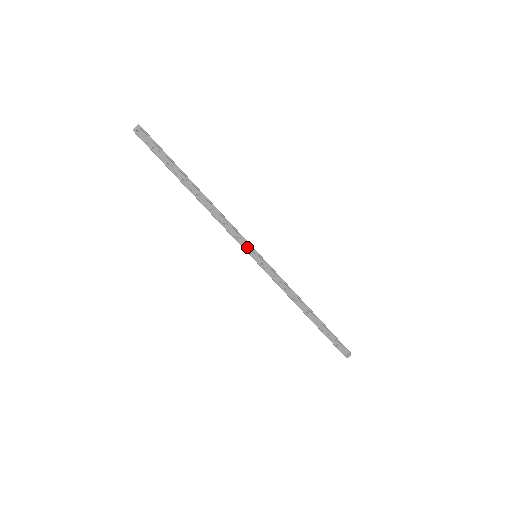
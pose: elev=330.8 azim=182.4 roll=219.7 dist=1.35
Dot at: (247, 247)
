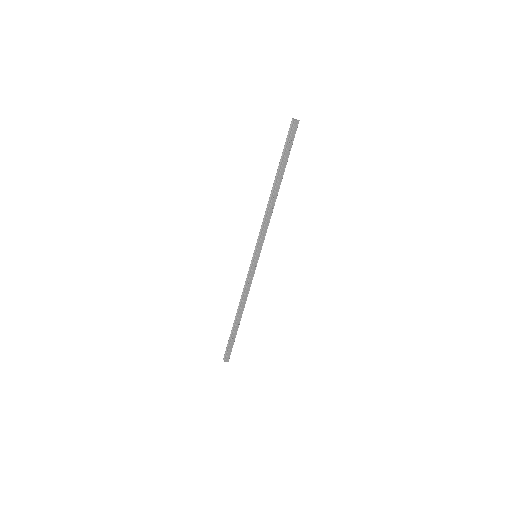
Dot at: (261, 247)
